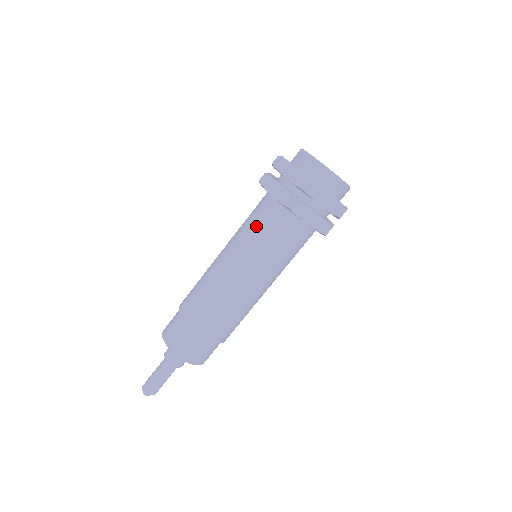
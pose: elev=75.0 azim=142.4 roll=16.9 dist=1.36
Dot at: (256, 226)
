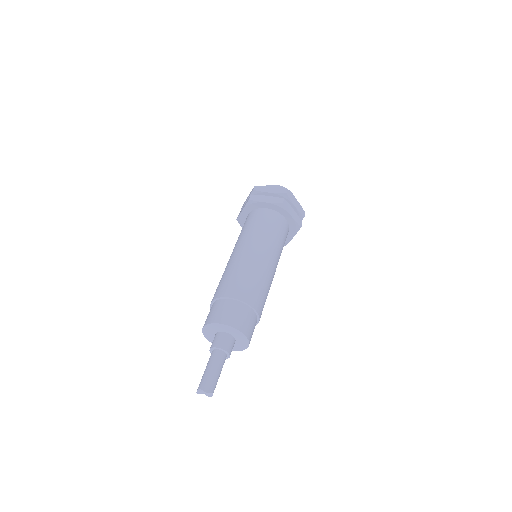
Dot at: (259, 224)
